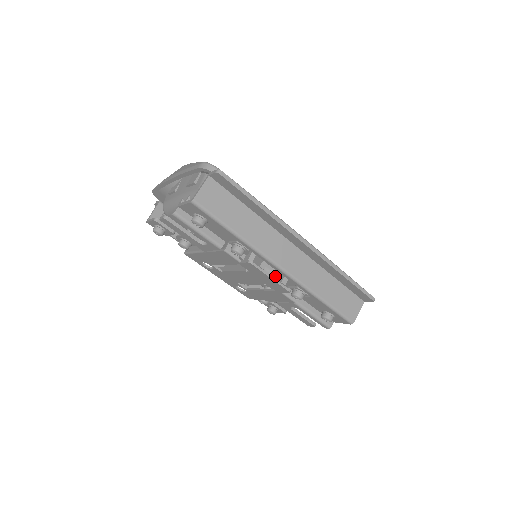
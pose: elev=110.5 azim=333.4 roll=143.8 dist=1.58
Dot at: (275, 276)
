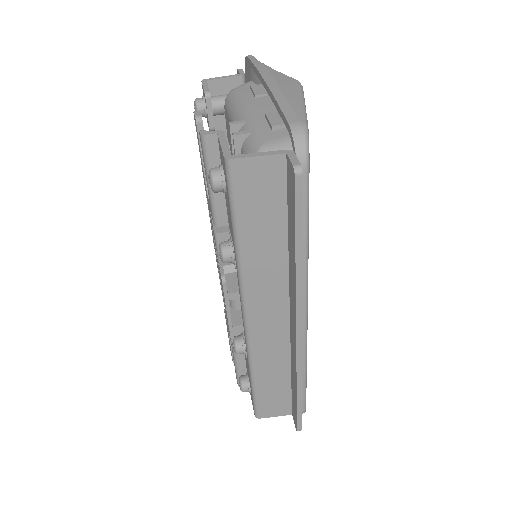
Dot at: occluded
